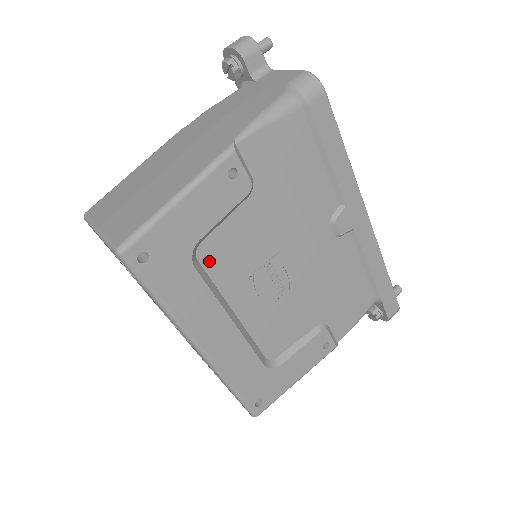
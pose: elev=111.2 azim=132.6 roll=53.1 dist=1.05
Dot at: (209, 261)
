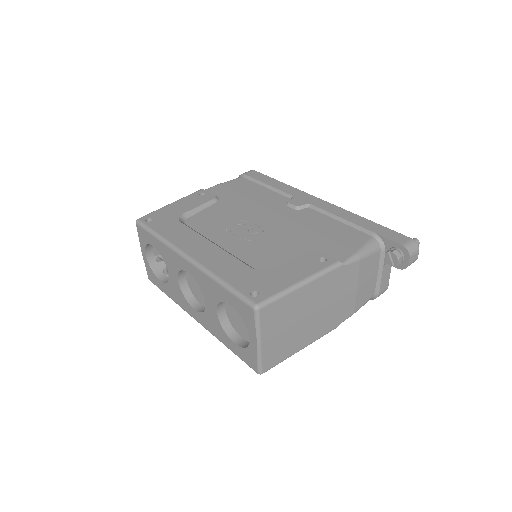
Dot at: (194, 225)
